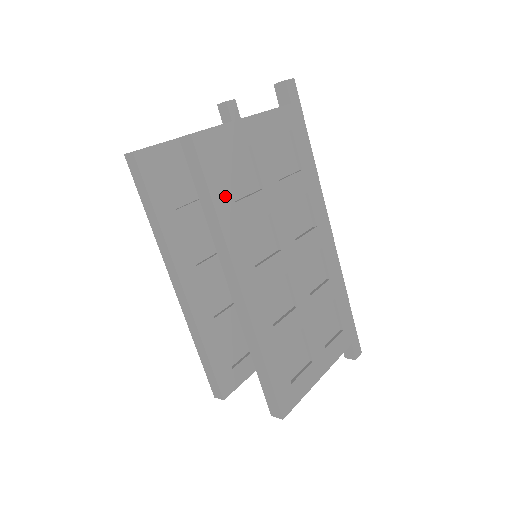
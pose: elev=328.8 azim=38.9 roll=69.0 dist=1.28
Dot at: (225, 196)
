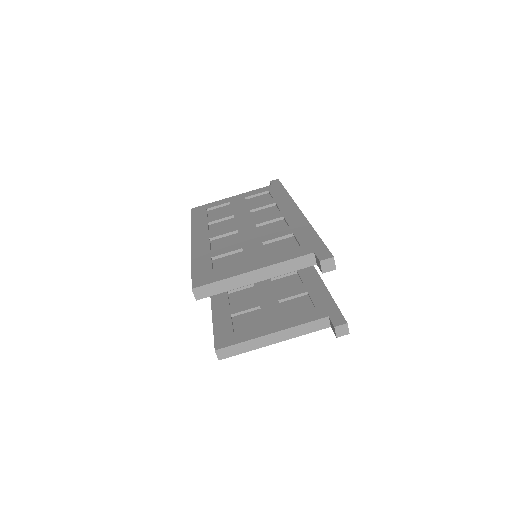
Dot at: occluded
